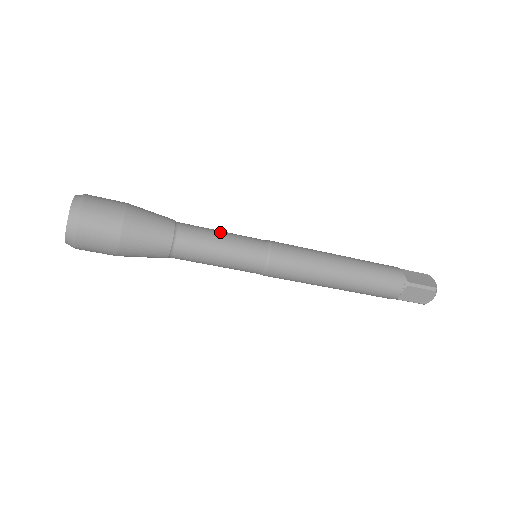
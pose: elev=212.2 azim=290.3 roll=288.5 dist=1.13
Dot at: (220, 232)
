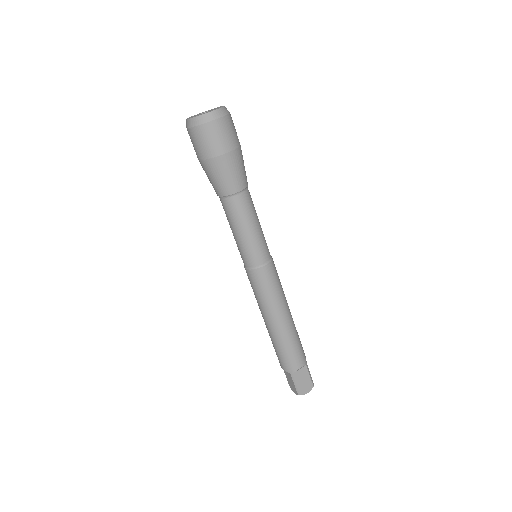
Dot at: occluded
